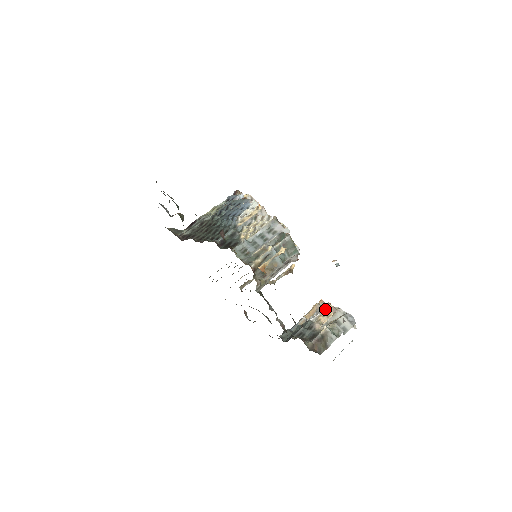
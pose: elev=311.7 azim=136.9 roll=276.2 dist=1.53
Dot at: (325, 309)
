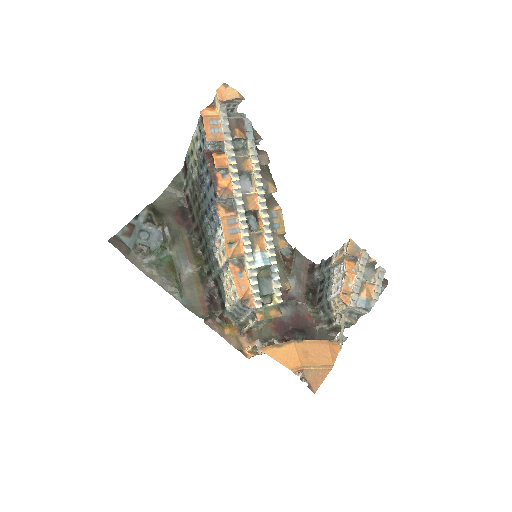
Dot at: (340, 294)
